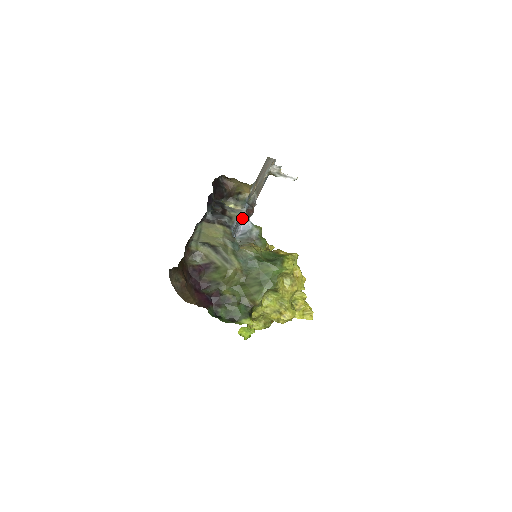
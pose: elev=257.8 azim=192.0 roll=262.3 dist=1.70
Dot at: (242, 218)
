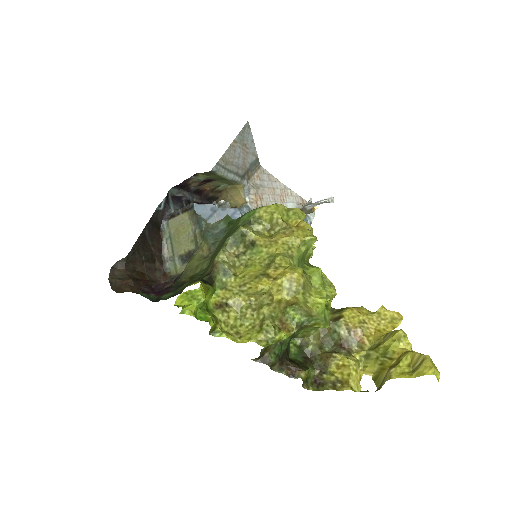
Dot at: occluded
